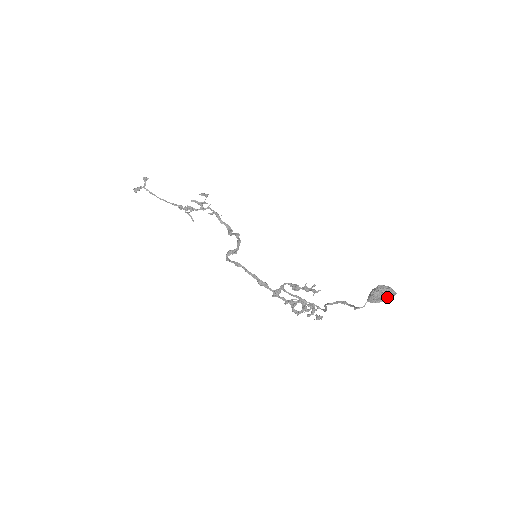
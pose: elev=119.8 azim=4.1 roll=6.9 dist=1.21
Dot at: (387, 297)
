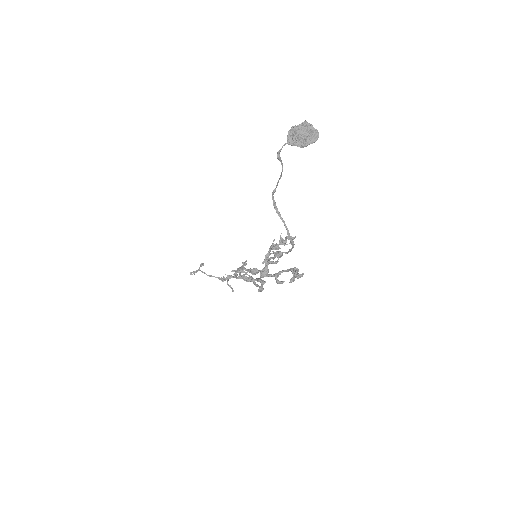
Dot at: (307, 135)
